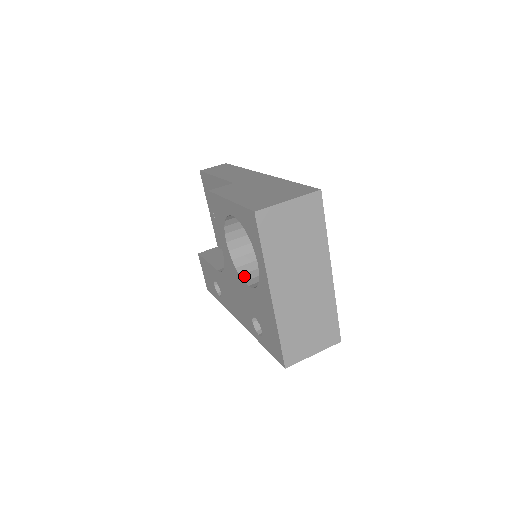
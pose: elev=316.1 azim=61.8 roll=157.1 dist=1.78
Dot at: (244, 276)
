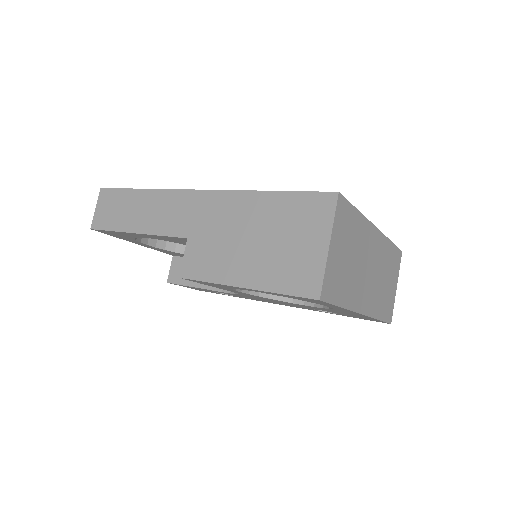
Dot at: (285, 298)
